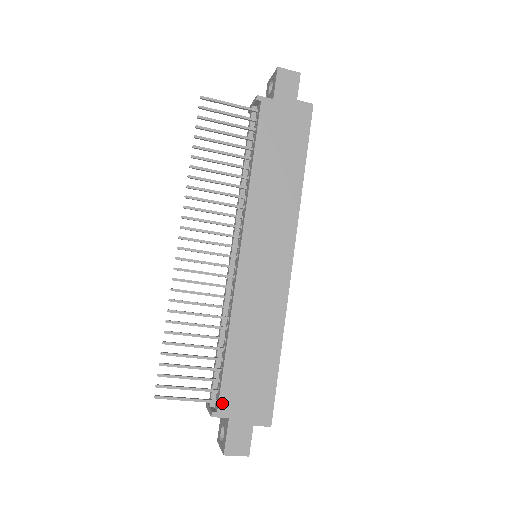
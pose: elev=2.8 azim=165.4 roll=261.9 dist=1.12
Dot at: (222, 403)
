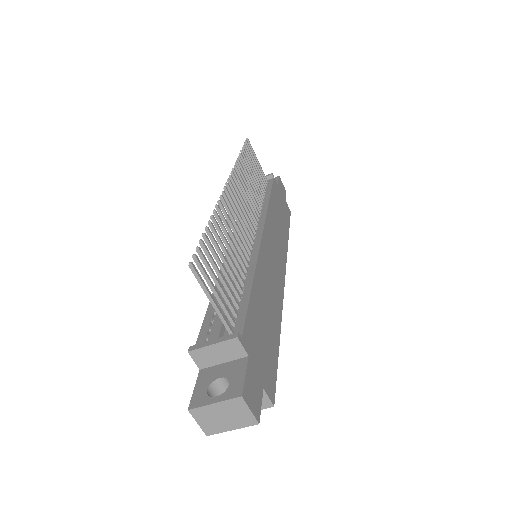
Dot at: (246, 333)
